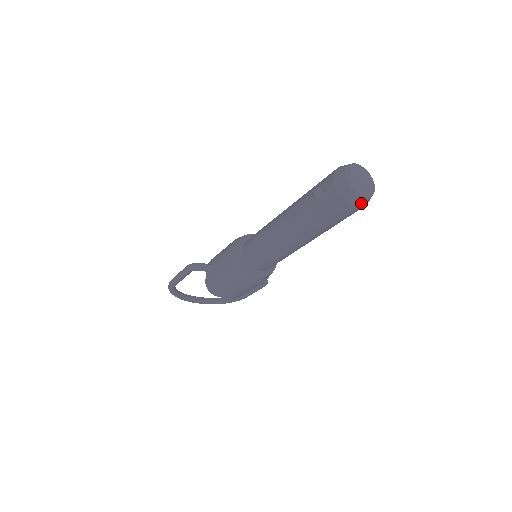
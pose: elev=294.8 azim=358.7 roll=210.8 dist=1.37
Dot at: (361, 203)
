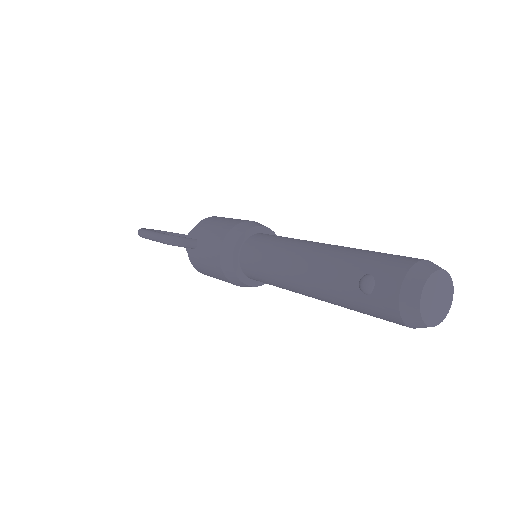
Dot at: (425, 327)
